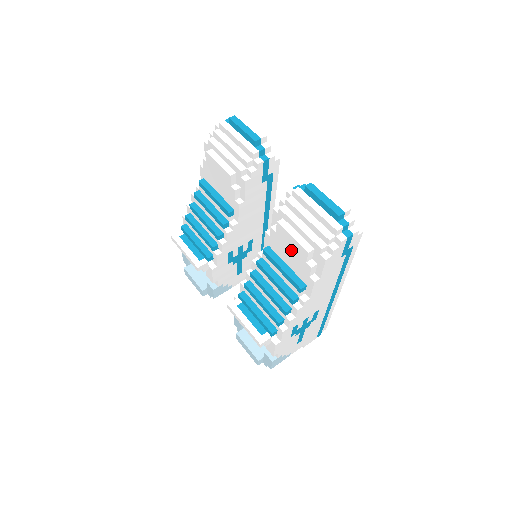
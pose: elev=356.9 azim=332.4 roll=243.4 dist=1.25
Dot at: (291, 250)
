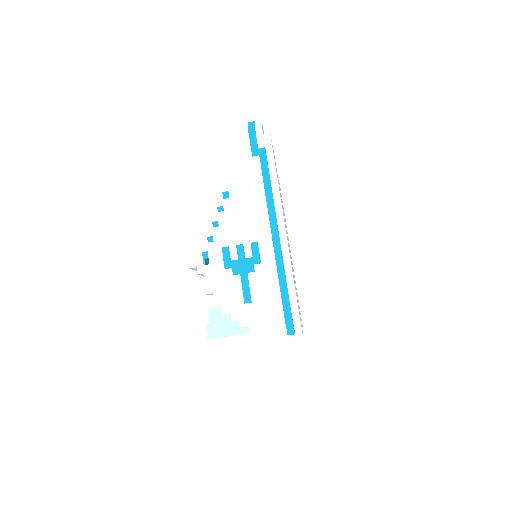
Dot at: occluded
